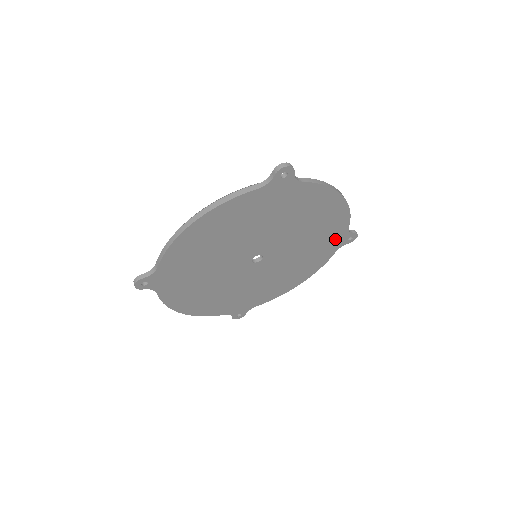
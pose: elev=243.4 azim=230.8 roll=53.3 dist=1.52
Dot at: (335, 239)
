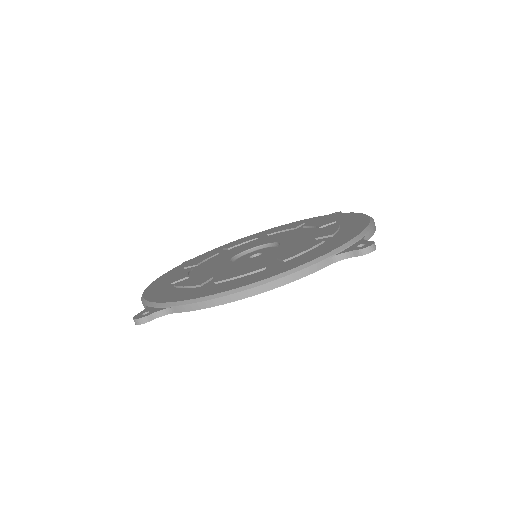
Dot at: occluded
